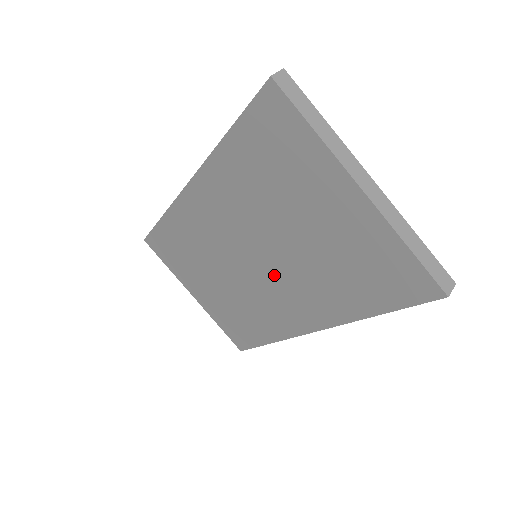
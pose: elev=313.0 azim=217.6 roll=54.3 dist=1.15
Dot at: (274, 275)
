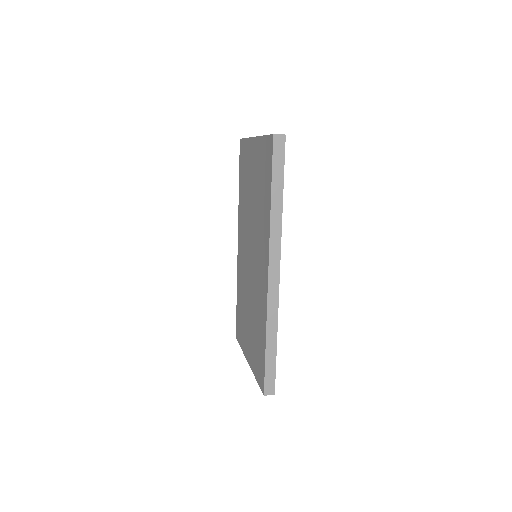
Dot at: (255, 250)
